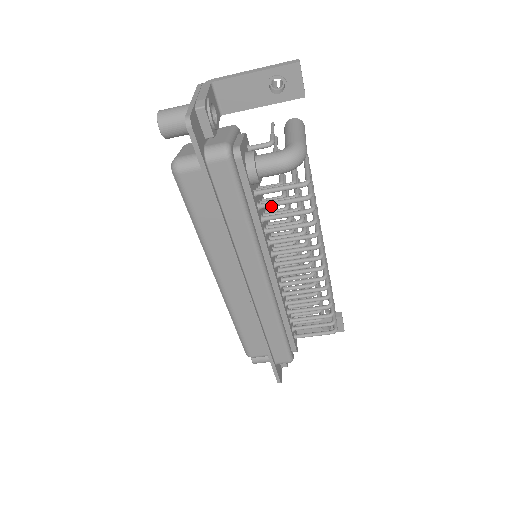
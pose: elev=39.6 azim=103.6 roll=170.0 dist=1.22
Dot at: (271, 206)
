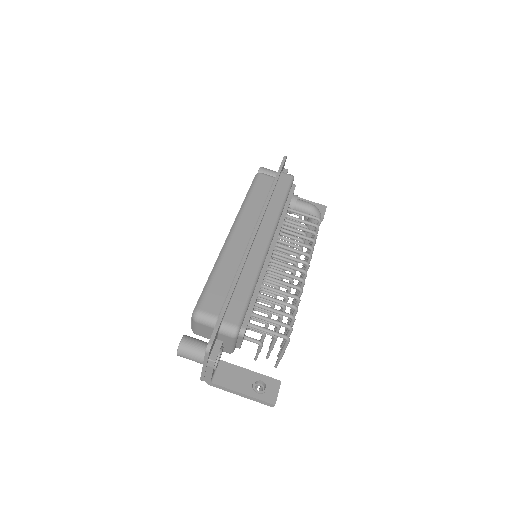
Dot at: (294, 218)
